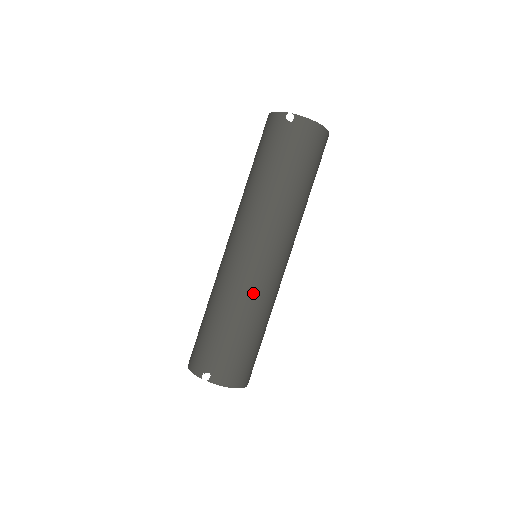
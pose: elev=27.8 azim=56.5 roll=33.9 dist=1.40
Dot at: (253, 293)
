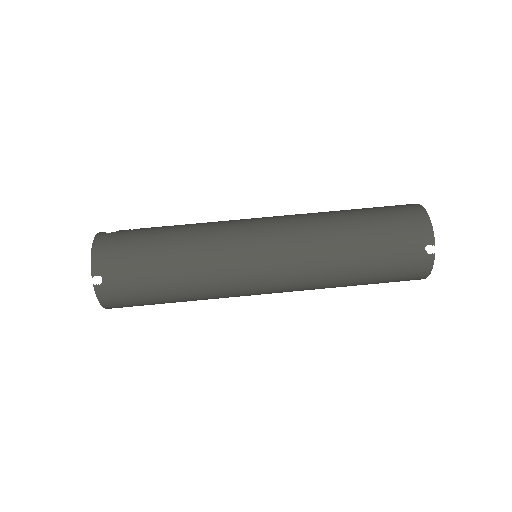
Dot at: (217, 287)
